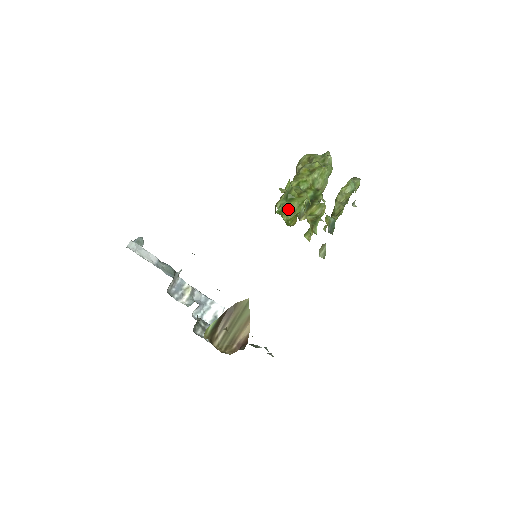
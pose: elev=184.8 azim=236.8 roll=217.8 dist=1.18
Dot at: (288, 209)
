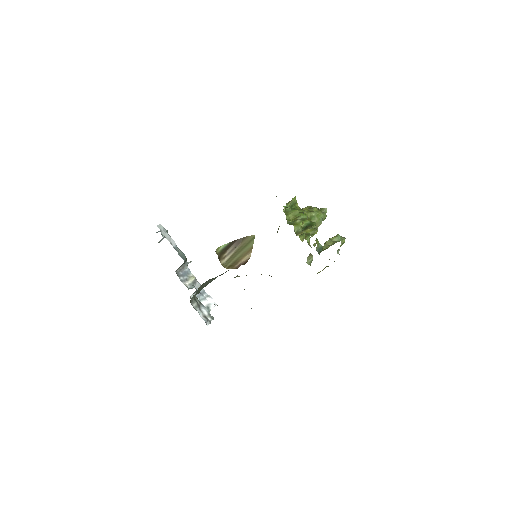
Dot at: (291, 213)
